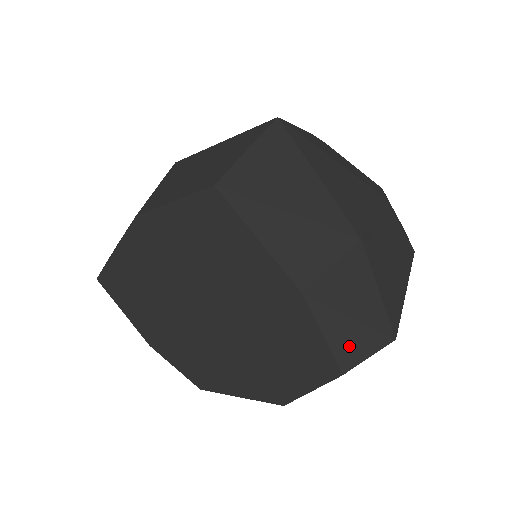
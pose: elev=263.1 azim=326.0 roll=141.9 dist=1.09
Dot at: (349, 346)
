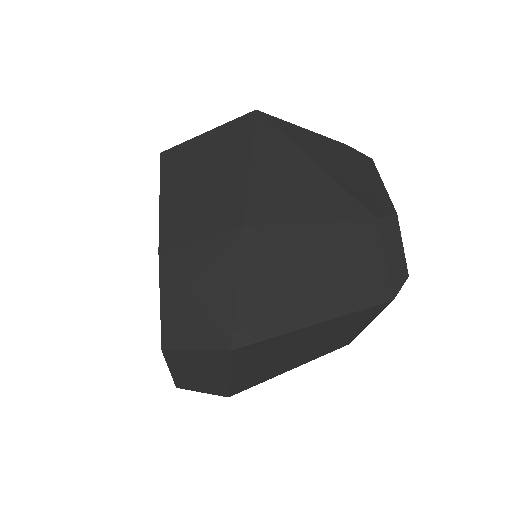
Dot at: (179, 325)
